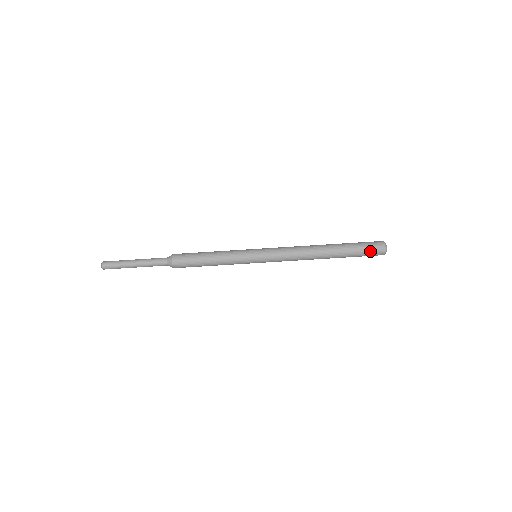
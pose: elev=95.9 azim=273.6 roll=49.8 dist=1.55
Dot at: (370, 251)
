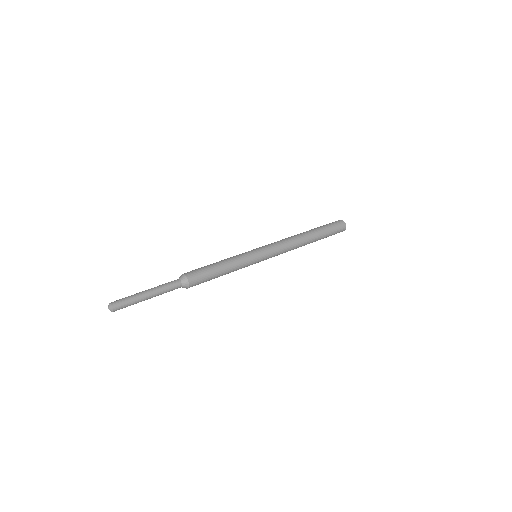
Dot at: (332, 223)
